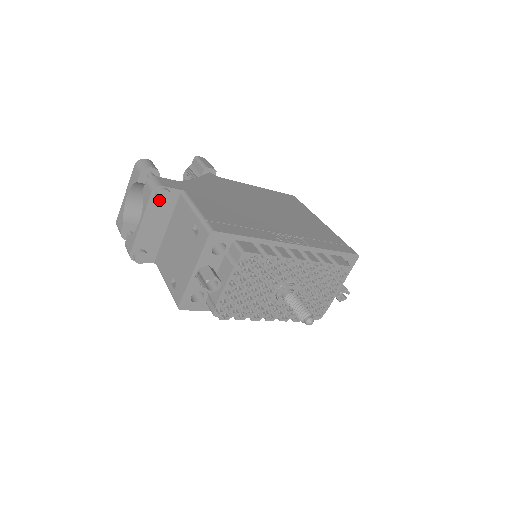
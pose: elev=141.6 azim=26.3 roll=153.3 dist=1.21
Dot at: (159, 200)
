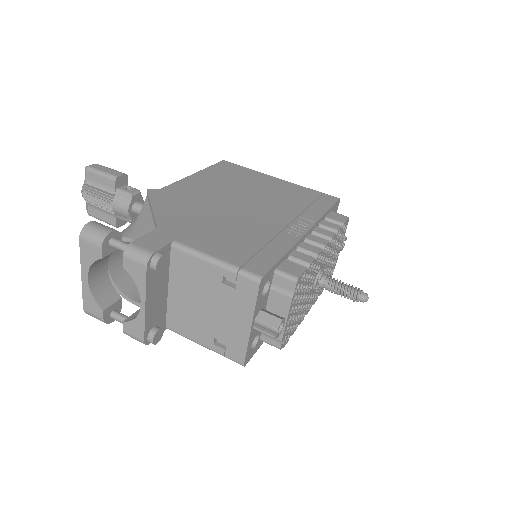
Dot at: (158, 271)
